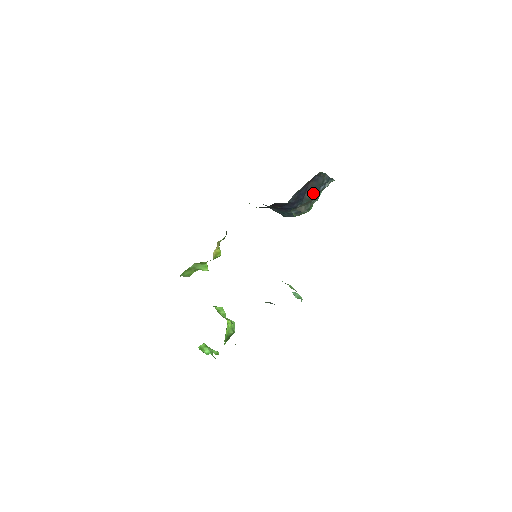
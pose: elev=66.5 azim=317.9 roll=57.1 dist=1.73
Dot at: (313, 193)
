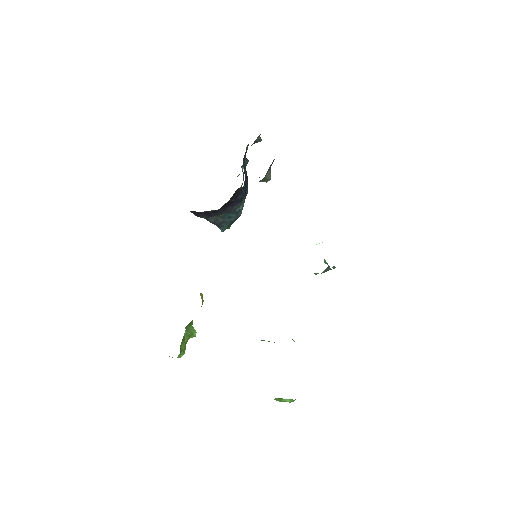
Dot at: occluded
